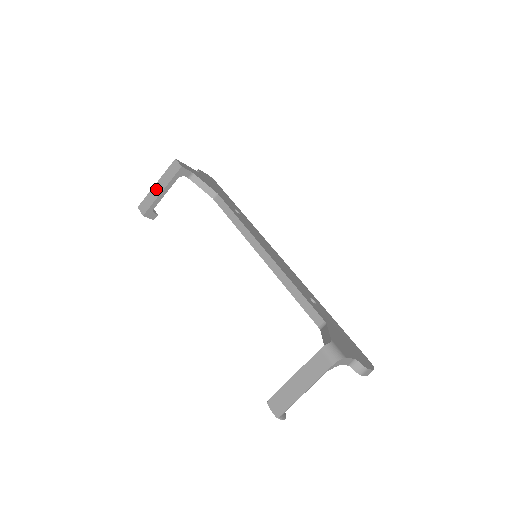
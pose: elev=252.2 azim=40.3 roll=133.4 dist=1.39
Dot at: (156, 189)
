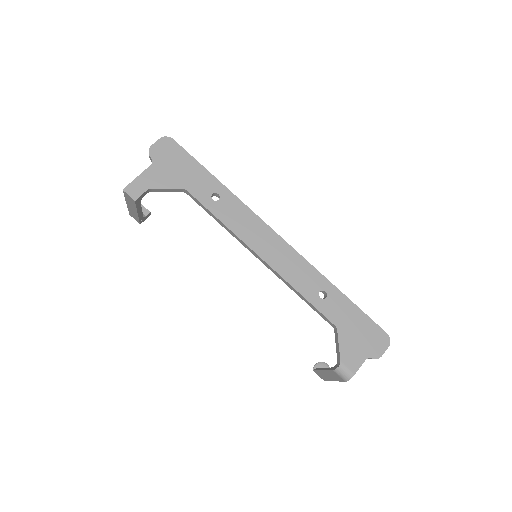
Dot at: (131, 209)
